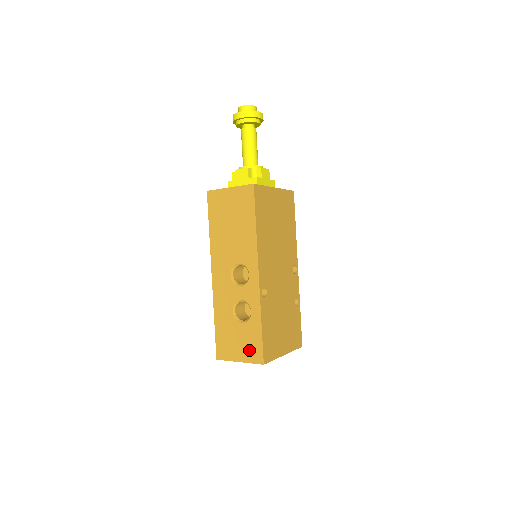
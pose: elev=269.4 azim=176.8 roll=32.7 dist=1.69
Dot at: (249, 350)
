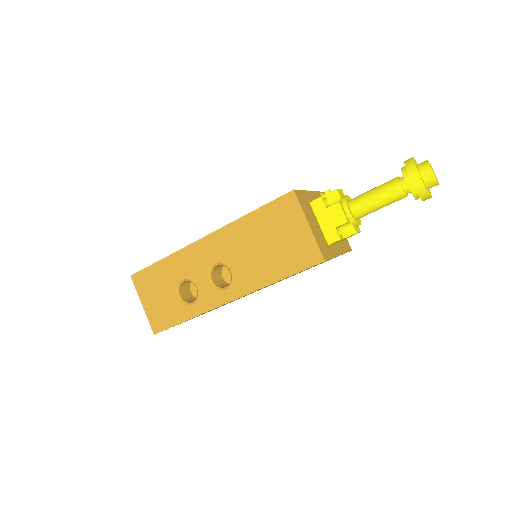
Dot at: (158, 313)
